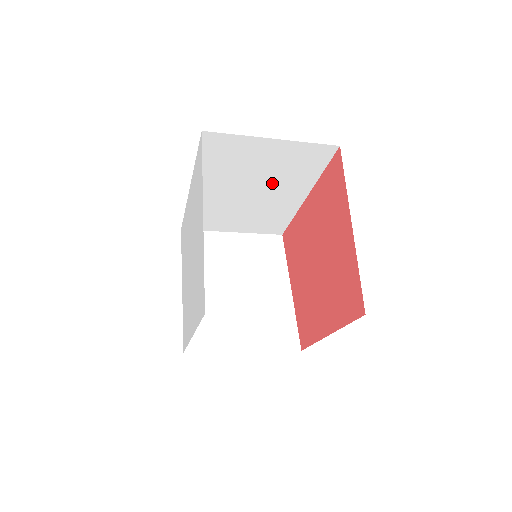
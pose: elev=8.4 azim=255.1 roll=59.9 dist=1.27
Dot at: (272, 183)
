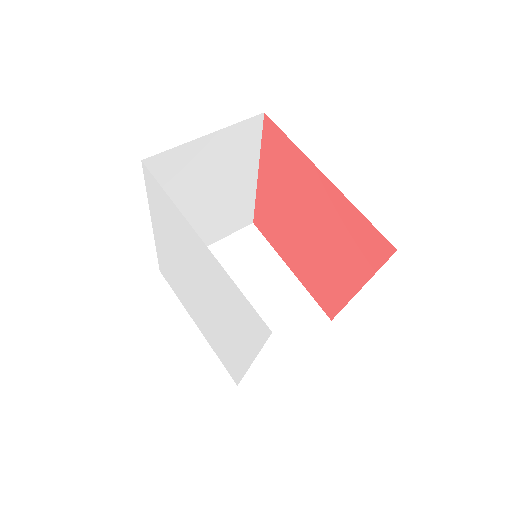
Dot at: occluded
